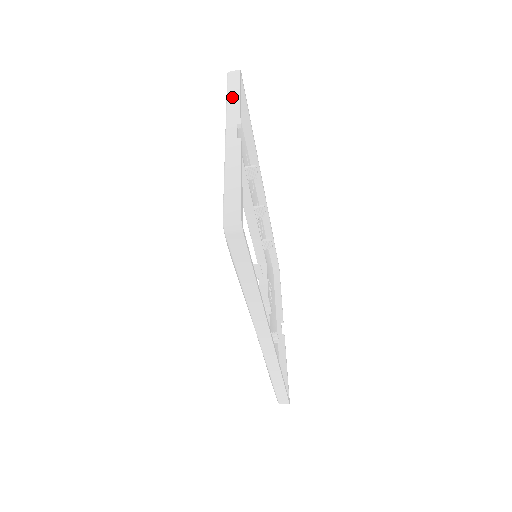
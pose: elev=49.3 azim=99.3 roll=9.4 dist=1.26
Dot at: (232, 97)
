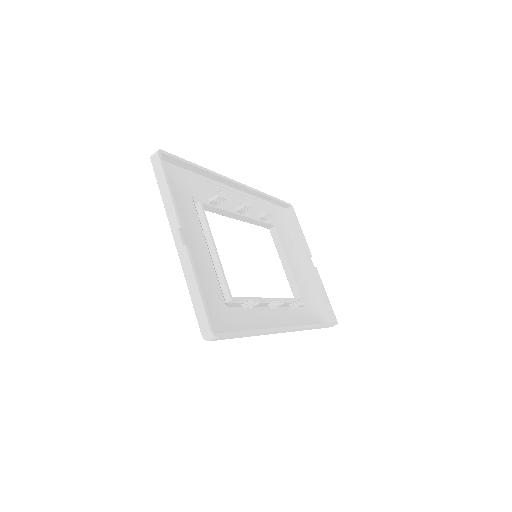
Dot at: (164, 194)
